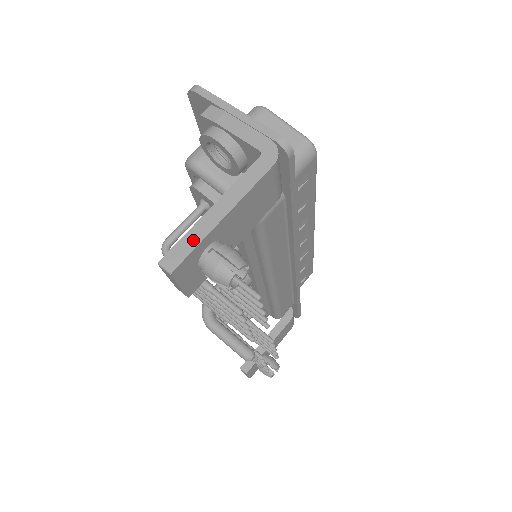
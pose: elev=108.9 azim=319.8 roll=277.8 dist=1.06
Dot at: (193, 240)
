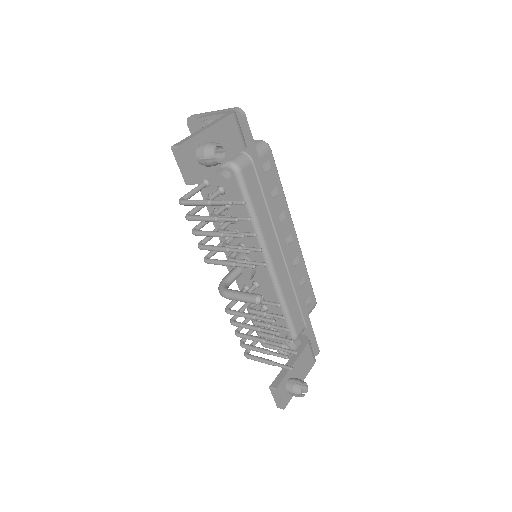
Dot at: (190, 137)
